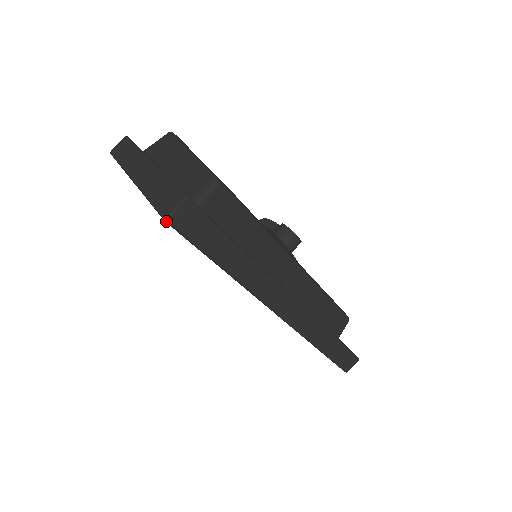
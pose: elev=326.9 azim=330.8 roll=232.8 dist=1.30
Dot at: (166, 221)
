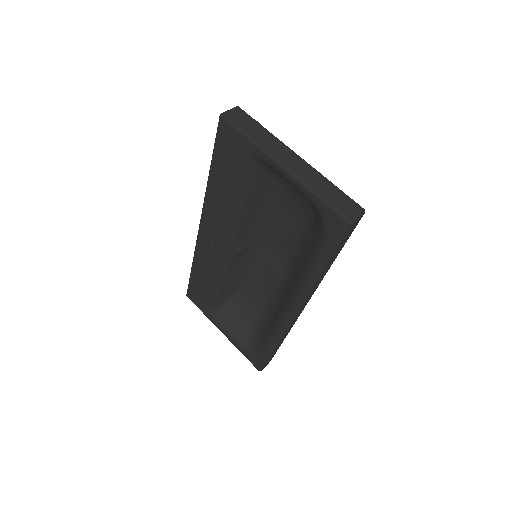
Dot at: (350, 224)
